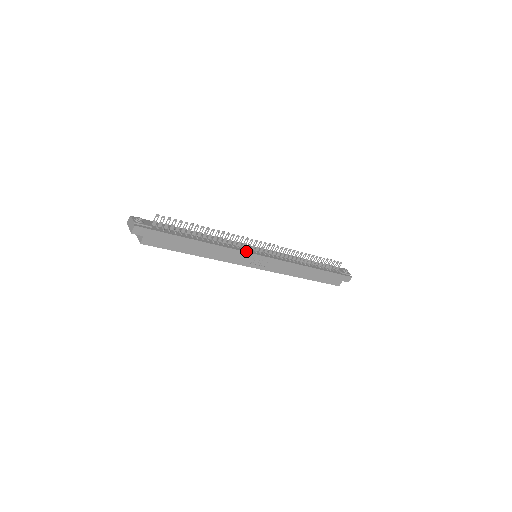
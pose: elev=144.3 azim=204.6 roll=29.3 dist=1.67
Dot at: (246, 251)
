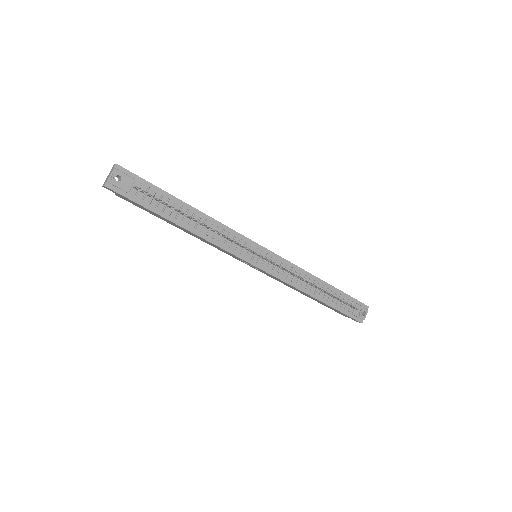
Dot at: (237, 254)
